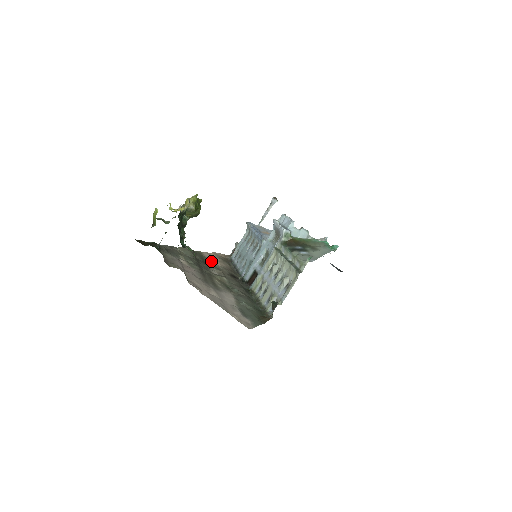
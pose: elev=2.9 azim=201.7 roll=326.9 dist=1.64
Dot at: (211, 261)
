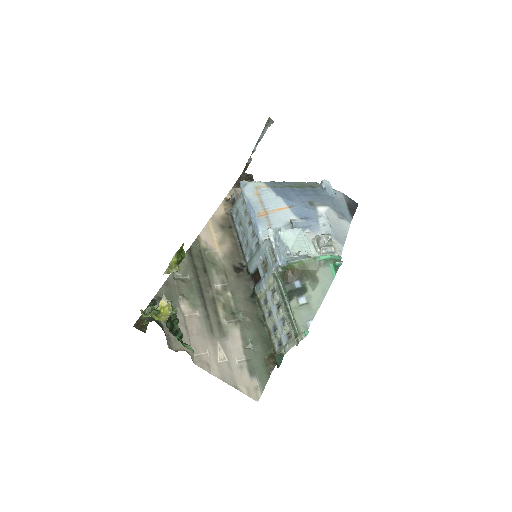
Dot at: (211, 253)
